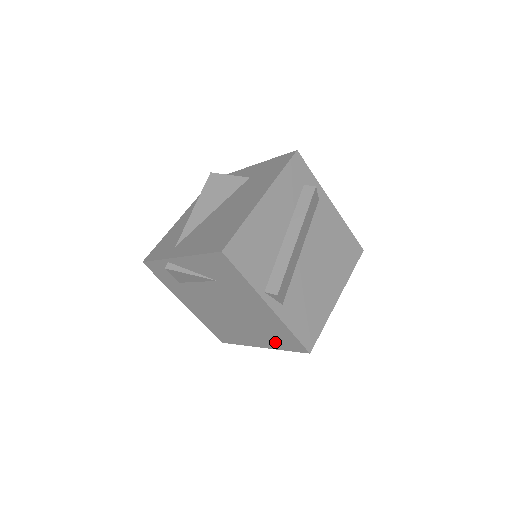
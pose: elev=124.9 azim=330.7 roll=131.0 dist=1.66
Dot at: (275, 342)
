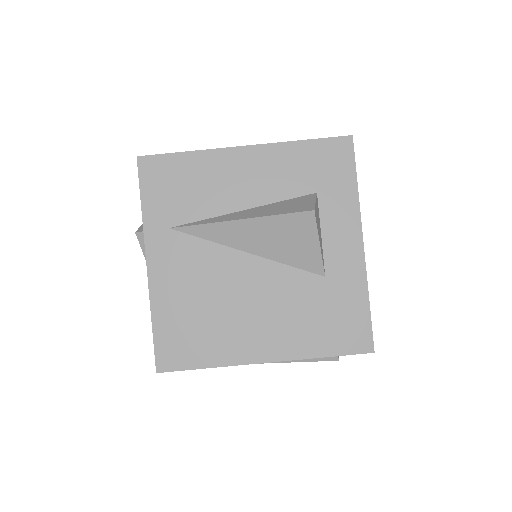
Dot at: occluded
